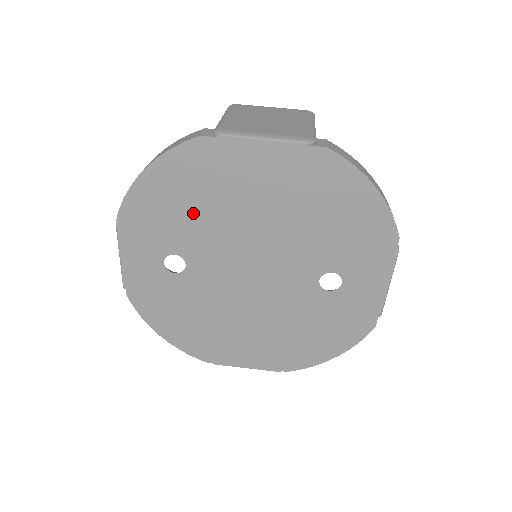
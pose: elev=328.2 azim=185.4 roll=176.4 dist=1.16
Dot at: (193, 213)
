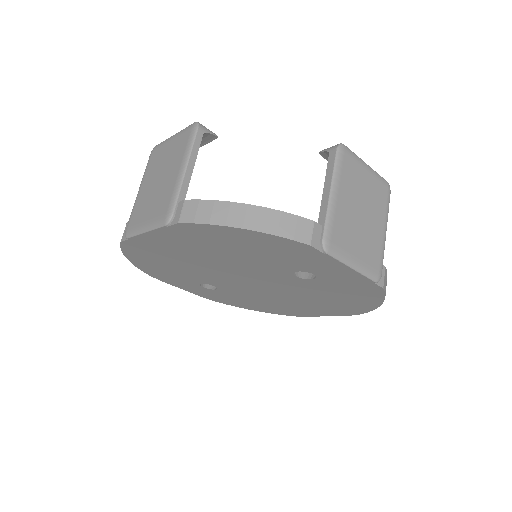
Dot at: (177, 268)
